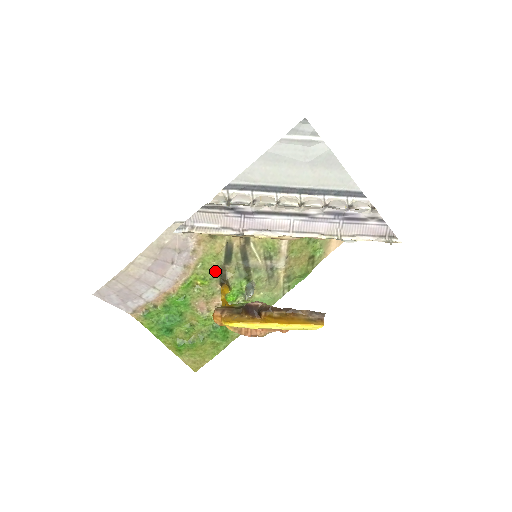
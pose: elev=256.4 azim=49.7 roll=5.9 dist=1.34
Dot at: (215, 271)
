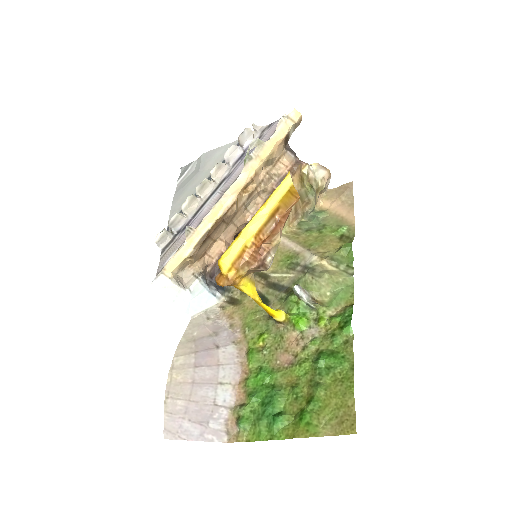
Dot at: (264, 320)
